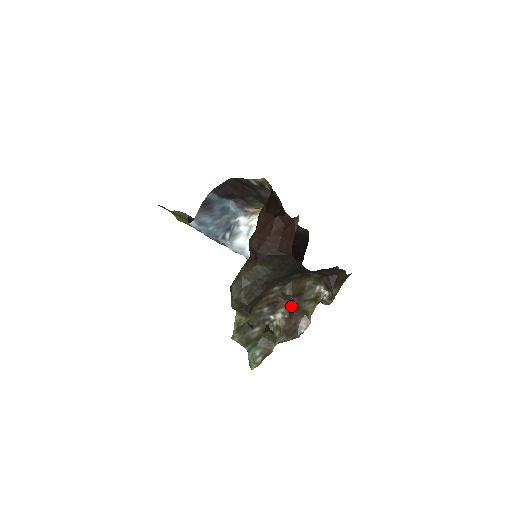
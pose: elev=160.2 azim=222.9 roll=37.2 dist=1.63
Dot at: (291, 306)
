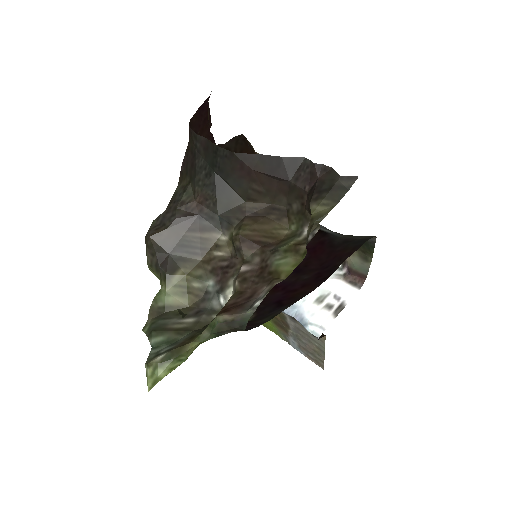
Dot at: (248, 267)
